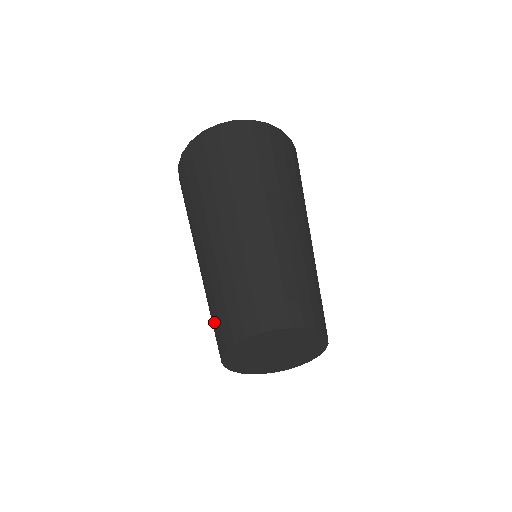
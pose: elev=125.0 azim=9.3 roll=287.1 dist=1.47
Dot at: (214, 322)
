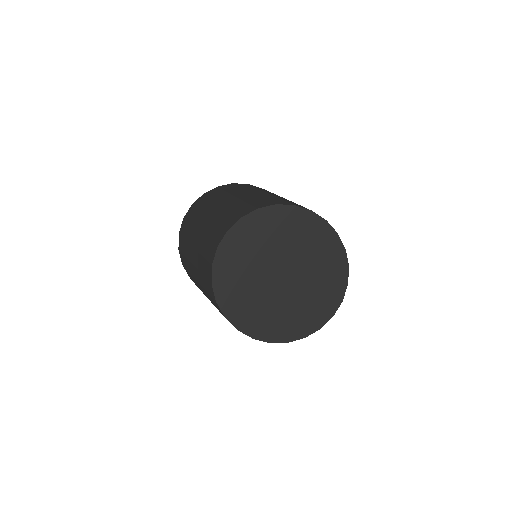
Dot at: (220, 223)
